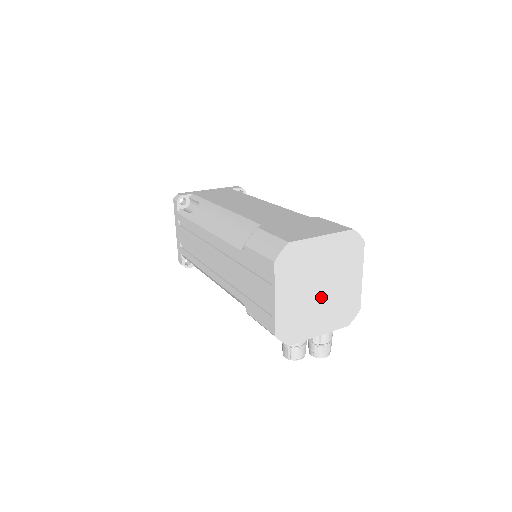
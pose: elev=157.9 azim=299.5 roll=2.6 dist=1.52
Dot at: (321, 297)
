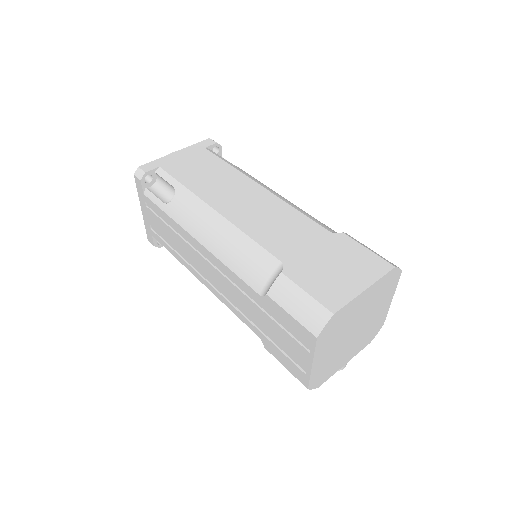
Dot at: (353, 337)
